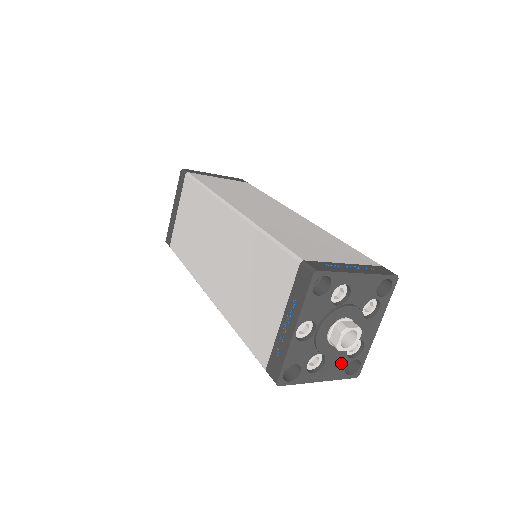
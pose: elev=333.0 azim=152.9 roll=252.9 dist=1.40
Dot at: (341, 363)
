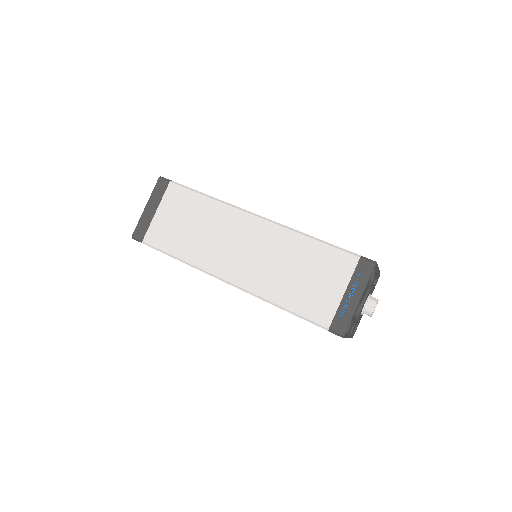
Dot at: occluded
